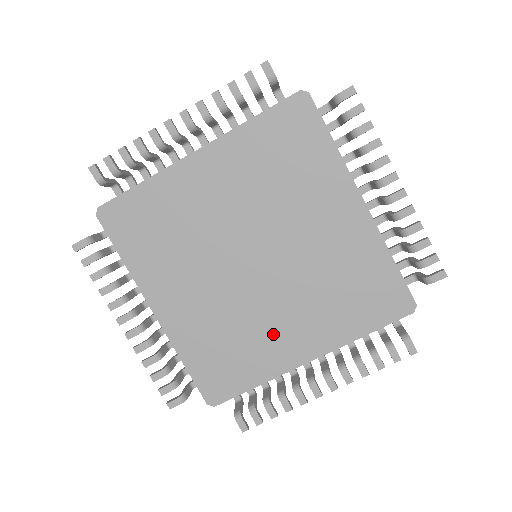
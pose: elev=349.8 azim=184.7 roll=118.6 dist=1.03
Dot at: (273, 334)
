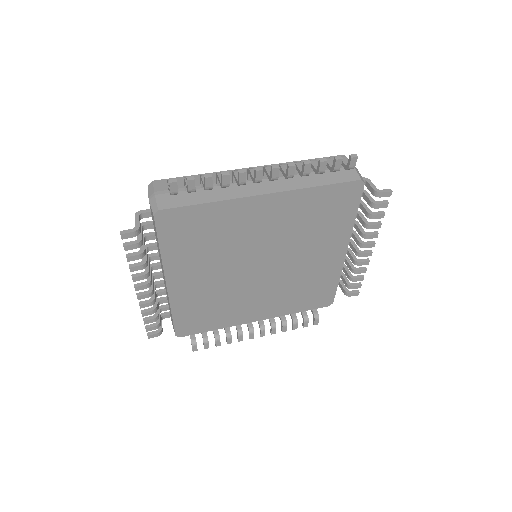
Dot at: (314, 267)
